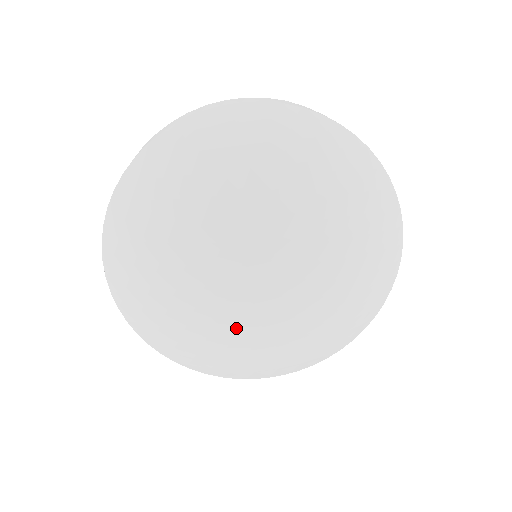
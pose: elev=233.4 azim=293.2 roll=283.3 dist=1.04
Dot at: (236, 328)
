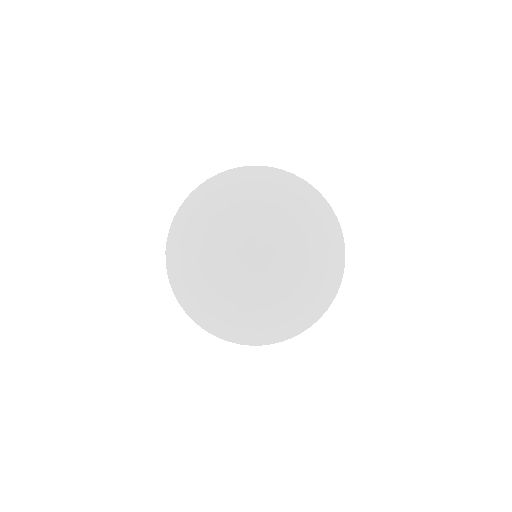
Dot at: (245, 291)
